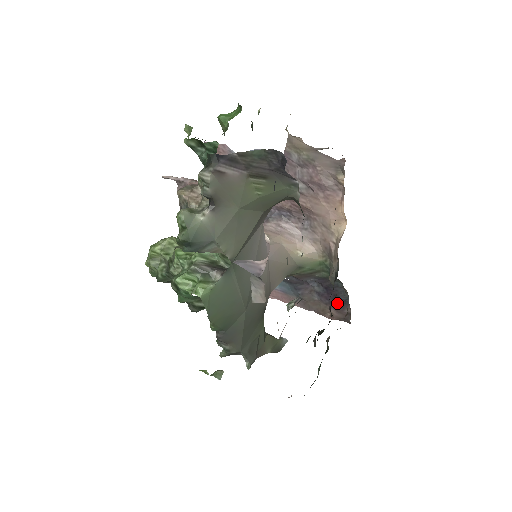
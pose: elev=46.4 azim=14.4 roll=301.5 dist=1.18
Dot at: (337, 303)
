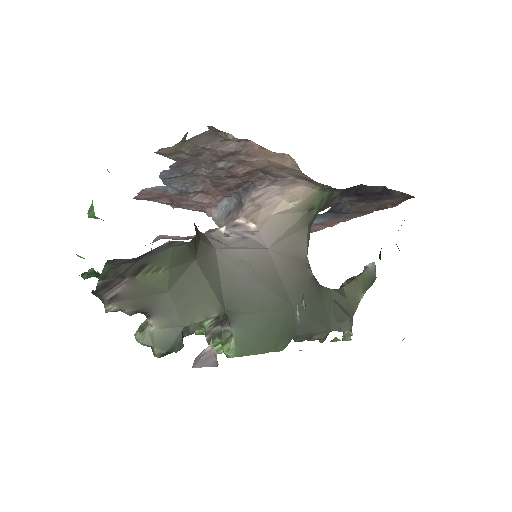
Dot at: (381, 196)
